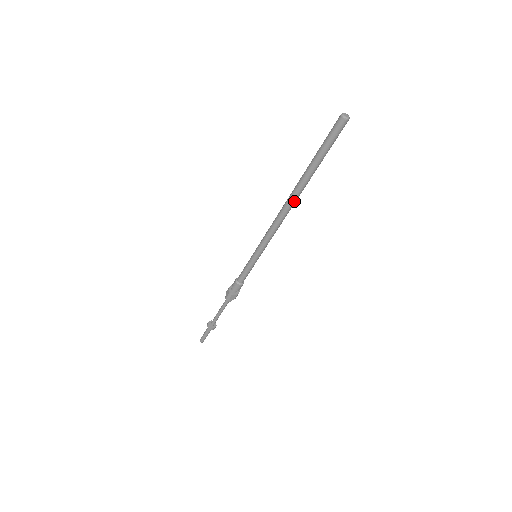
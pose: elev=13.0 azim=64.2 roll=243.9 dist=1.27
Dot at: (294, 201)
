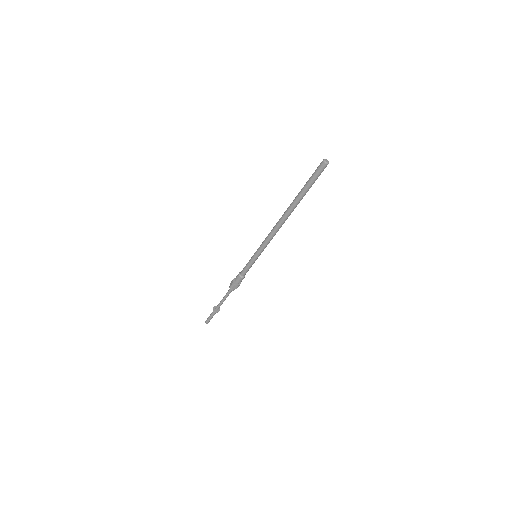
Dot at: (287, 217)
